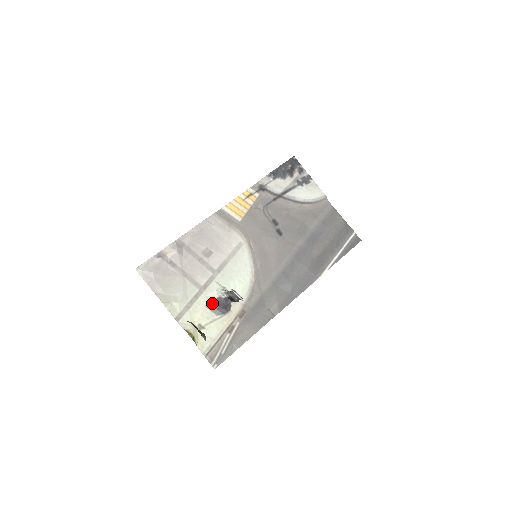
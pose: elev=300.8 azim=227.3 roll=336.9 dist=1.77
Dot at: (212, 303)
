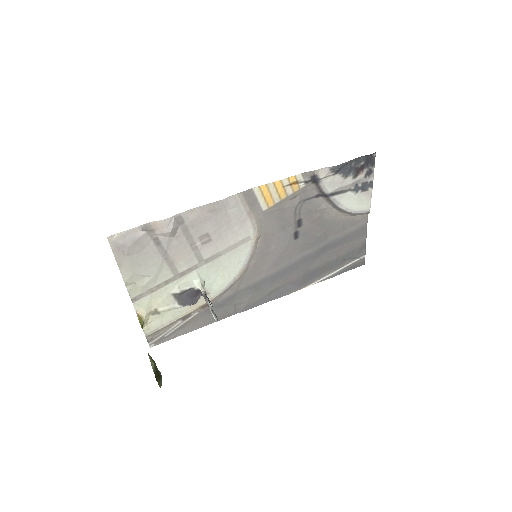
Dot at: (181, 293)
